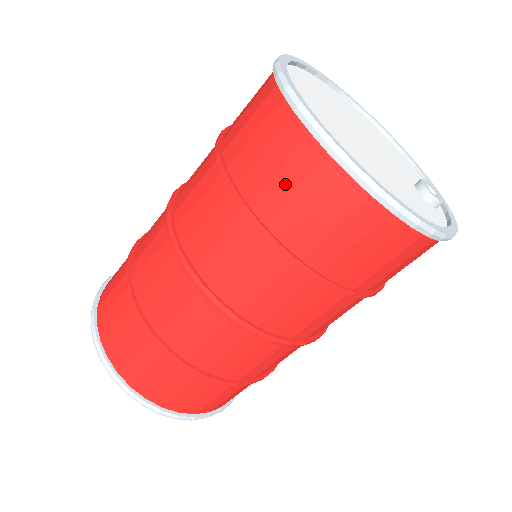
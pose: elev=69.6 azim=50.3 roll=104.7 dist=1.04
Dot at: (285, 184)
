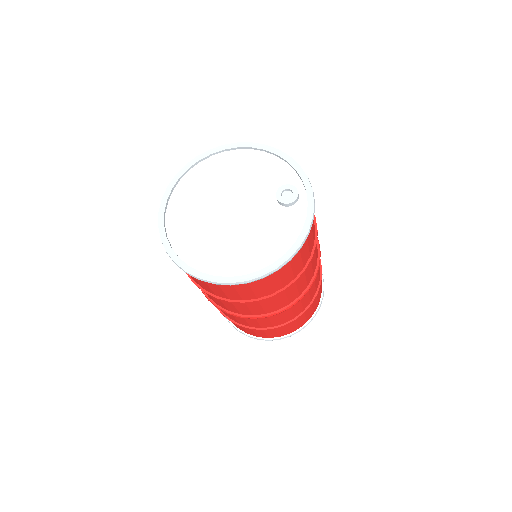
Dot at: (217, 290)
